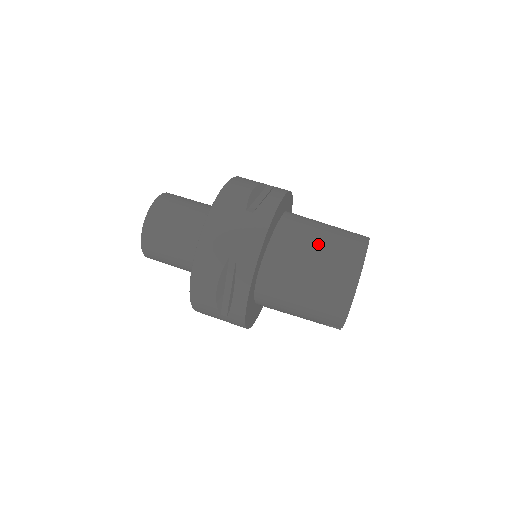
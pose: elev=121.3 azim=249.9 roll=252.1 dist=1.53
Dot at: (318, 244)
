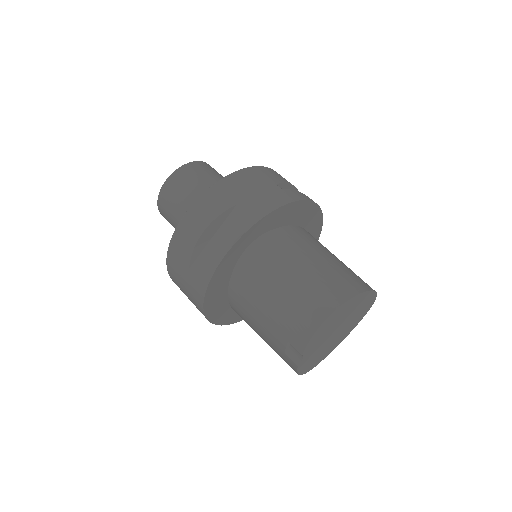
Dot at: (325, 256)
